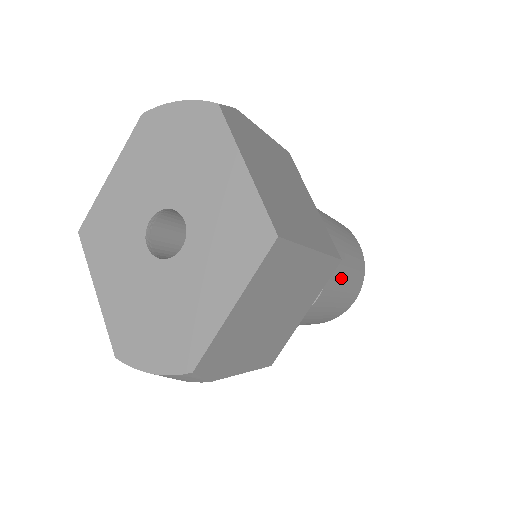
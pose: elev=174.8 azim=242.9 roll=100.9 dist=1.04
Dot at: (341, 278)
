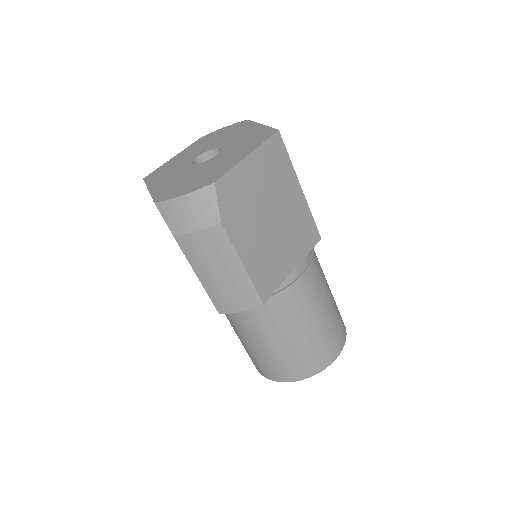
Dot at: (323, 288)
